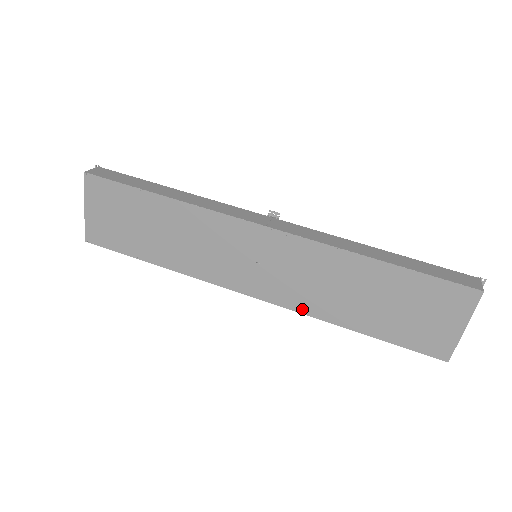
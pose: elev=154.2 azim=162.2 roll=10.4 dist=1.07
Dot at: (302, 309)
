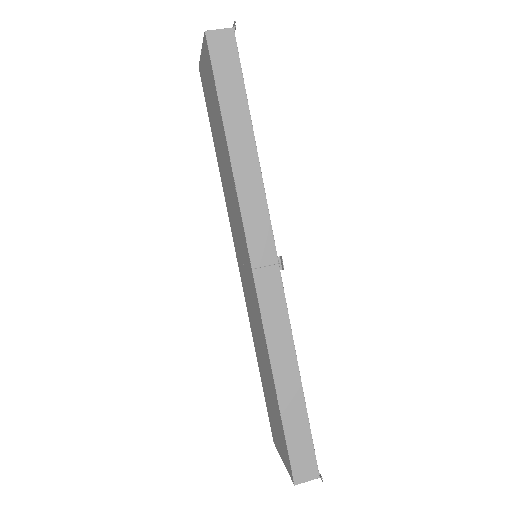
Dot at: (249, 313)
